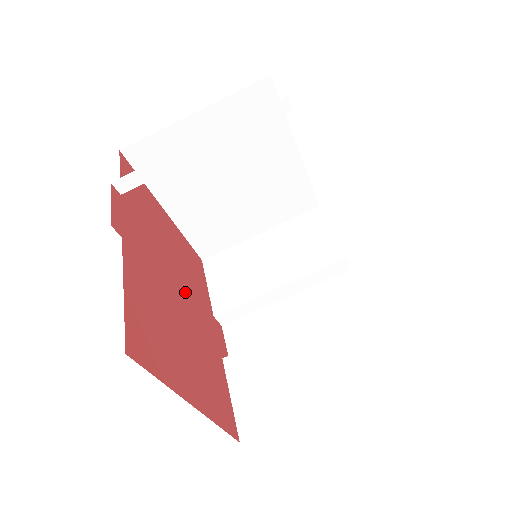
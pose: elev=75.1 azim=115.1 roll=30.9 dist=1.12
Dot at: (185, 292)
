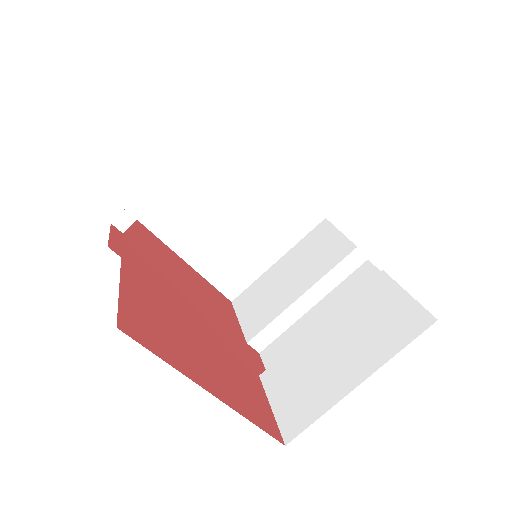
Dot at: (205, 315)
